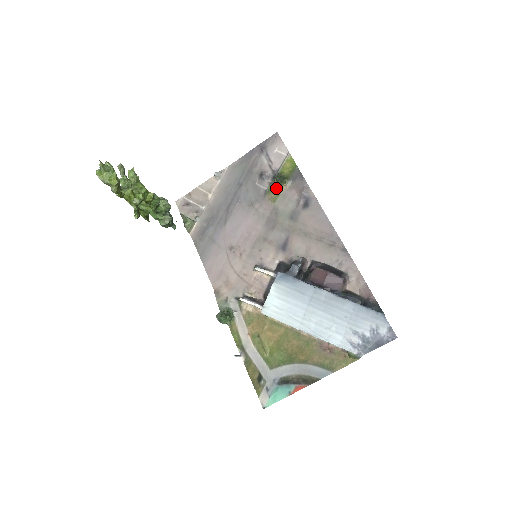
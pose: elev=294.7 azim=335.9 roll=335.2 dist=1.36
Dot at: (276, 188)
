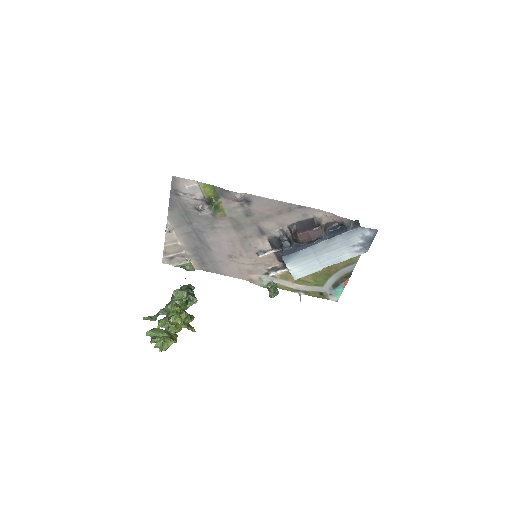
Dot at: occluded
